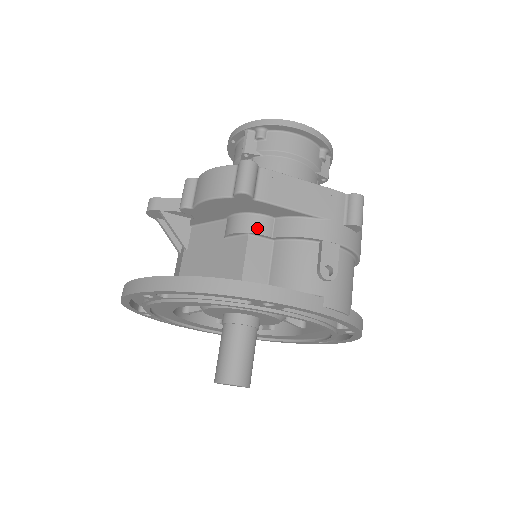
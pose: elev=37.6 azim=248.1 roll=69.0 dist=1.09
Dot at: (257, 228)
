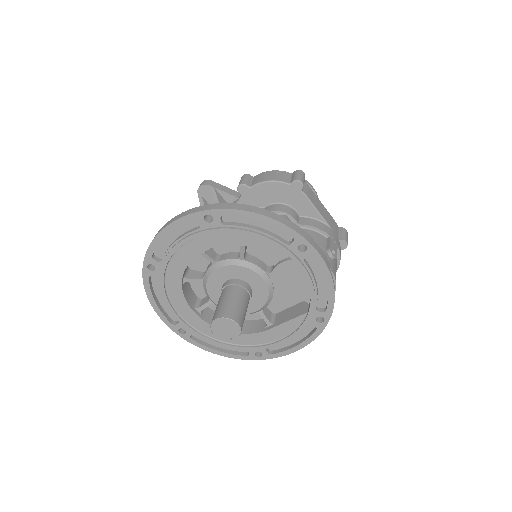
Dot at: (292, 214)
